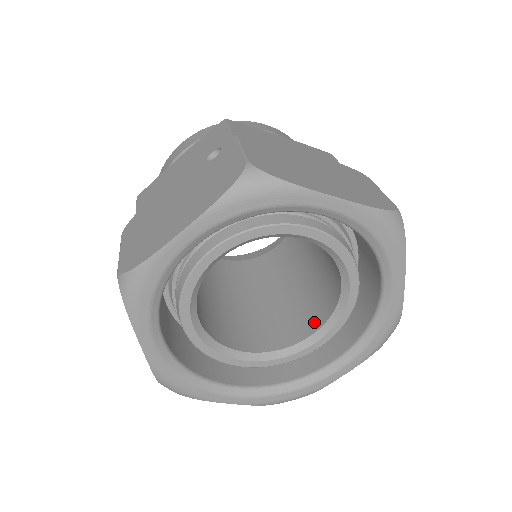
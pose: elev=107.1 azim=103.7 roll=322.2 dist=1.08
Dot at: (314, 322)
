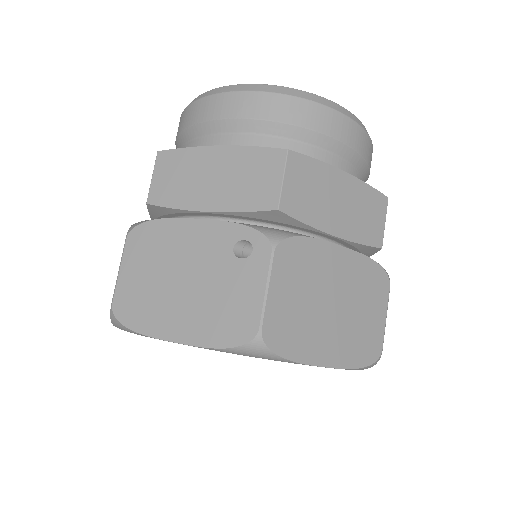
Dot at: occluded
